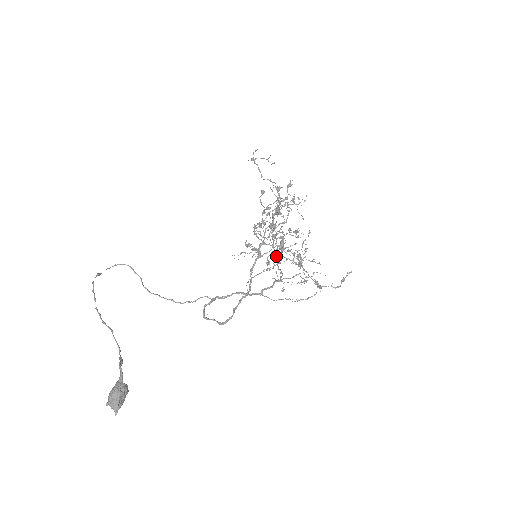
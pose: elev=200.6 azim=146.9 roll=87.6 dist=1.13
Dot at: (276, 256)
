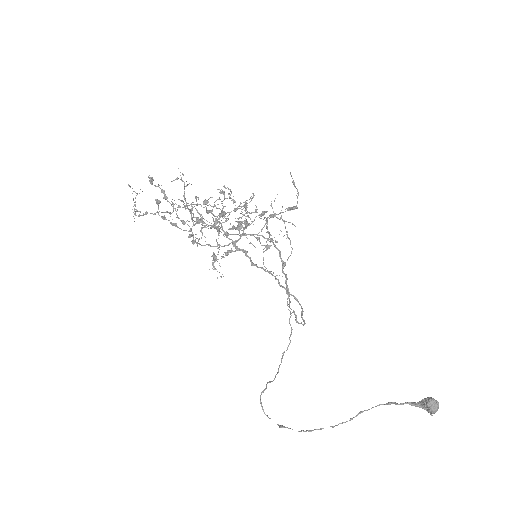
Dot at: occluded
